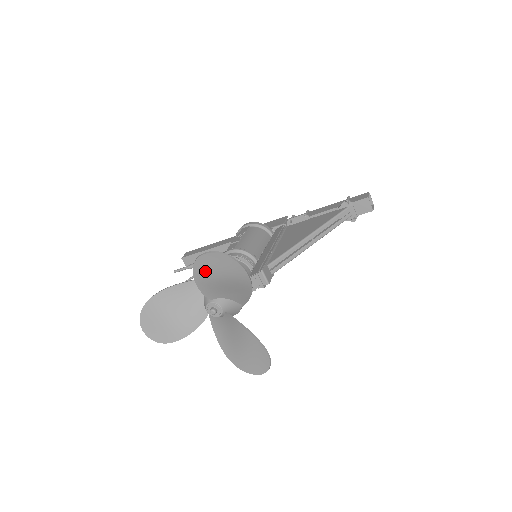
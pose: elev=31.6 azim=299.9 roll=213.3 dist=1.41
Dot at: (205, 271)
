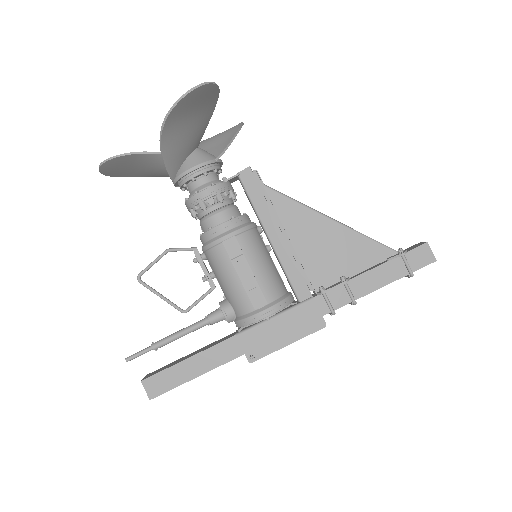
Dot at: occluded
